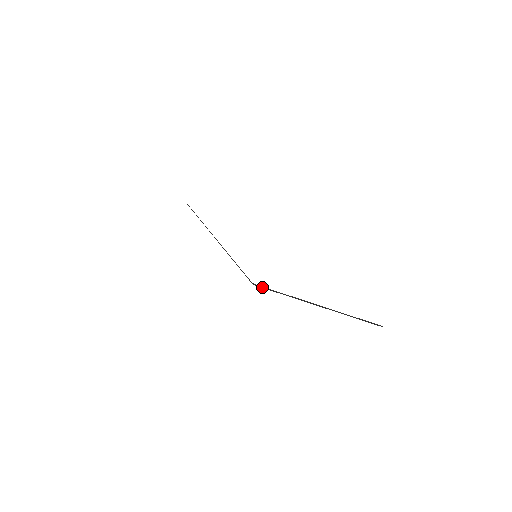
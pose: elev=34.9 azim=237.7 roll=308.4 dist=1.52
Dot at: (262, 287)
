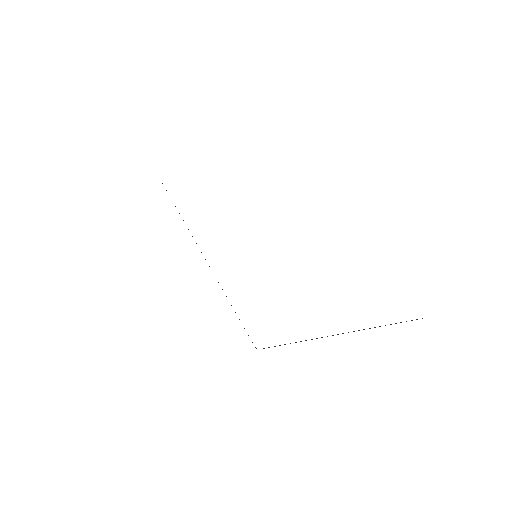
Dot at: (269, 347)
